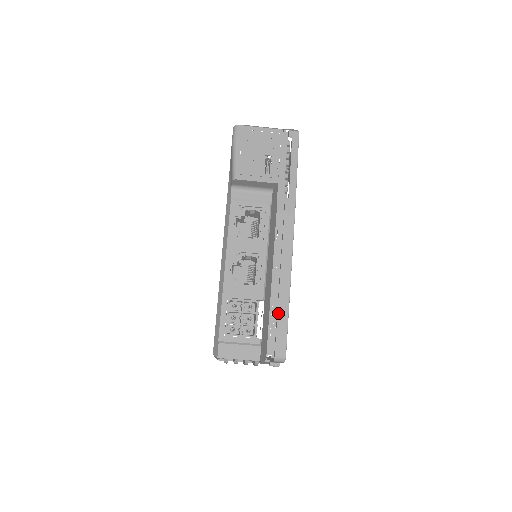
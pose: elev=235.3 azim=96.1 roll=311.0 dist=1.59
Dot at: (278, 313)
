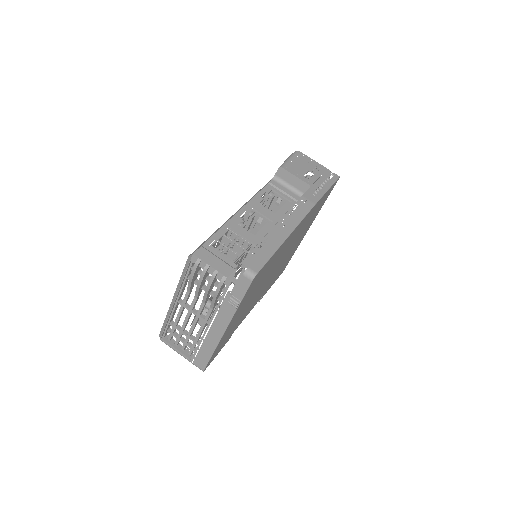
Dot at: (268, 245)
